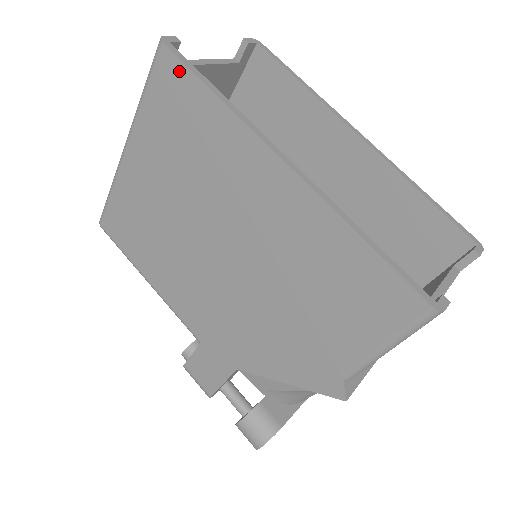
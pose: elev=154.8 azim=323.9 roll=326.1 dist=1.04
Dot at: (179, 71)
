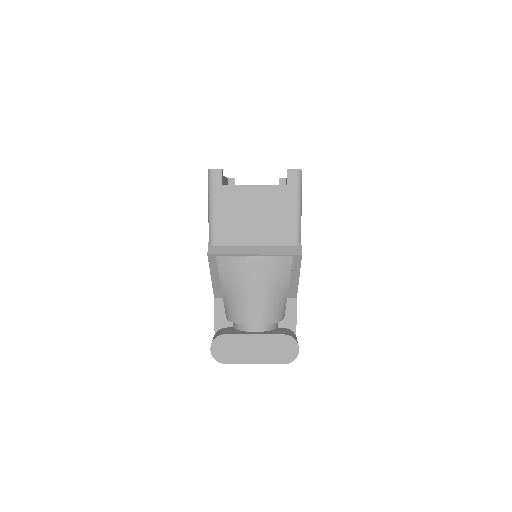
Dot at: occluded
